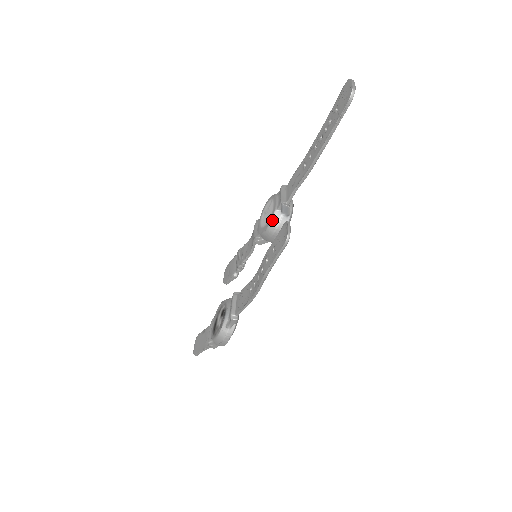
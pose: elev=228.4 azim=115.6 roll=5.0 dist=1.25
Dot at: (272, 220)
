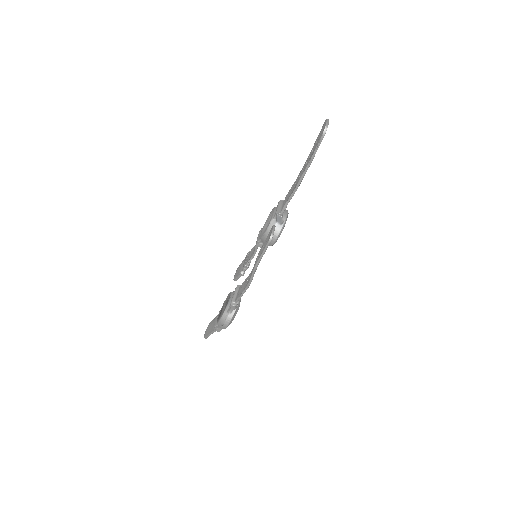
Dot at: (269, 227)
